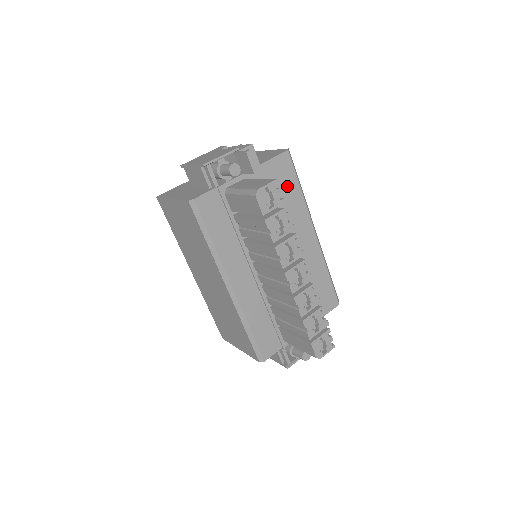
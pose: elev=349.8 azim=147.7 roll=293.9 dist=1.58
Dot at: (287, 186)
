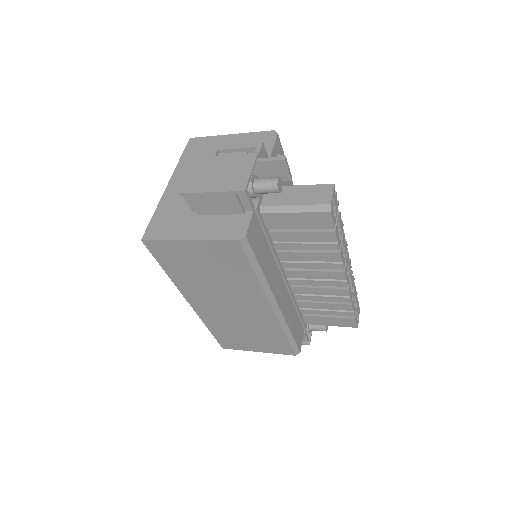
Dot at: occluded
